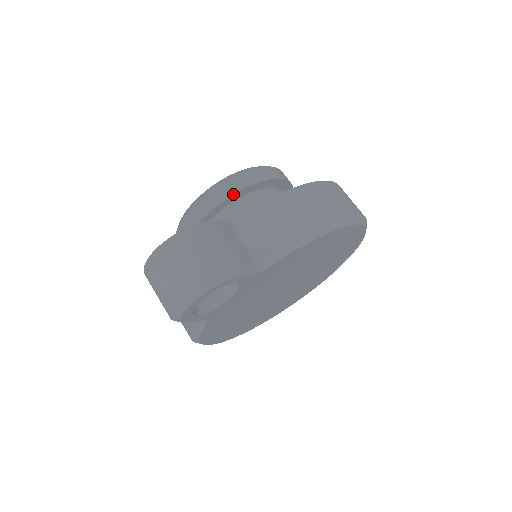
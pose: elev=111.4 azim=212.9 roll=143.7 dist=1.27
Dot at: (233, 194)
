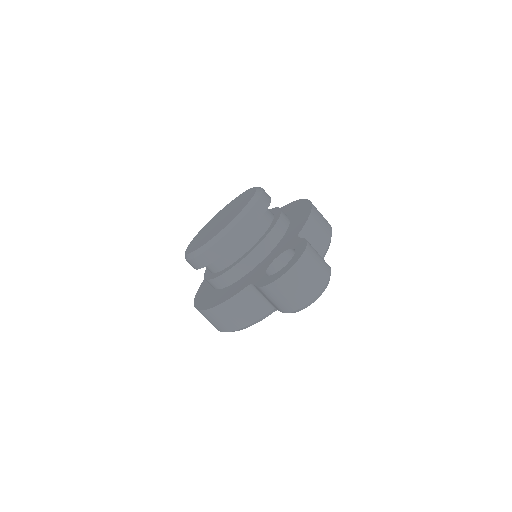
Dot at: occluded
